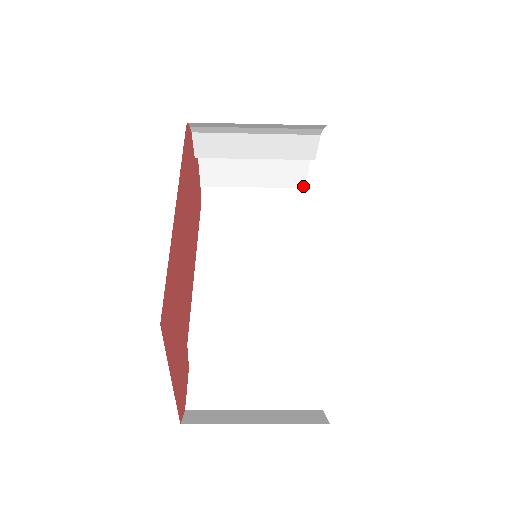
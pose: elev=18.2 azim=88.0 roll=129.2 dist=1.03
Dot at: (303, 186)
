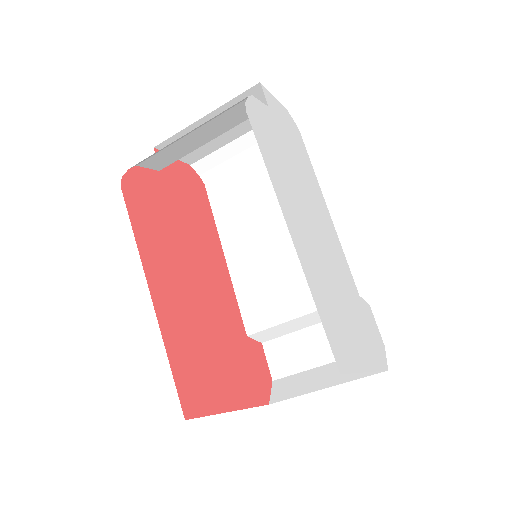
Dot at: occluded
